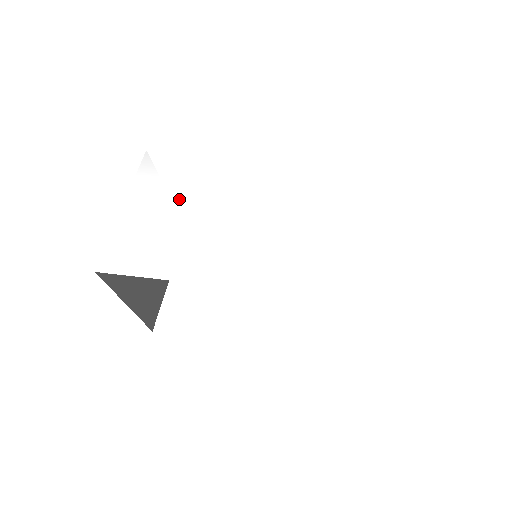
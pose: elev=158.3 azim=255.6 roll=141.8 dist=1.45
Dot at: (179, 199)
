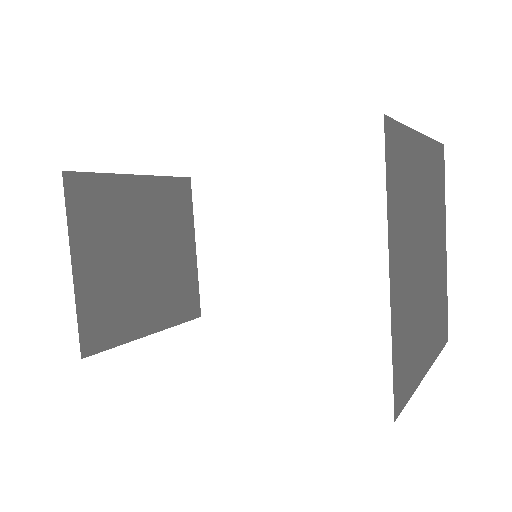
Dot at: occluded
